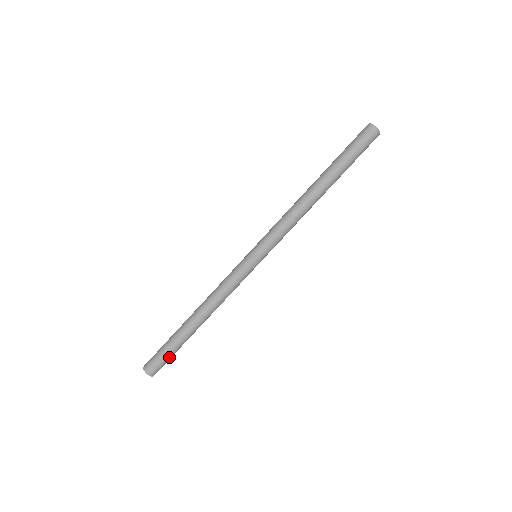
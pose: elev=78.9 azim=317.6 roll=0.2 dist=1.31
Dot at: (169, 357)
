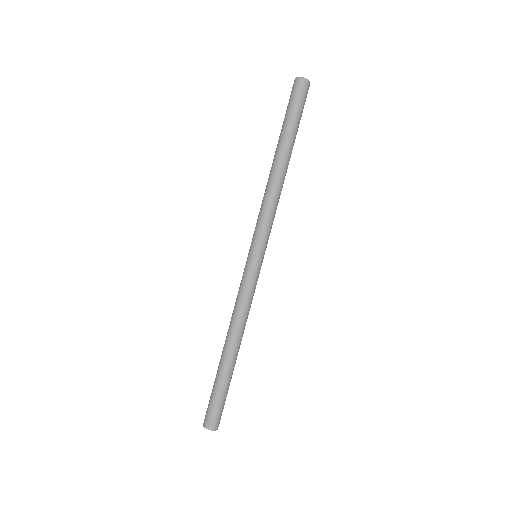
Dot at: (224, 401)
